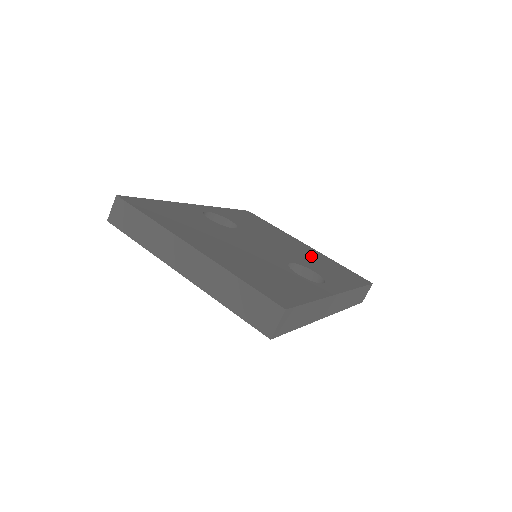
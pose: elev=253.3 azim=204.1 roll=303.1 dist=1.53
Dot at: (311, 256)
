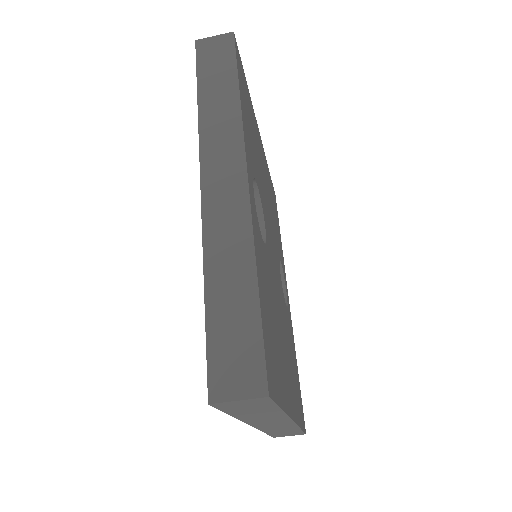
Dot at: occluded
